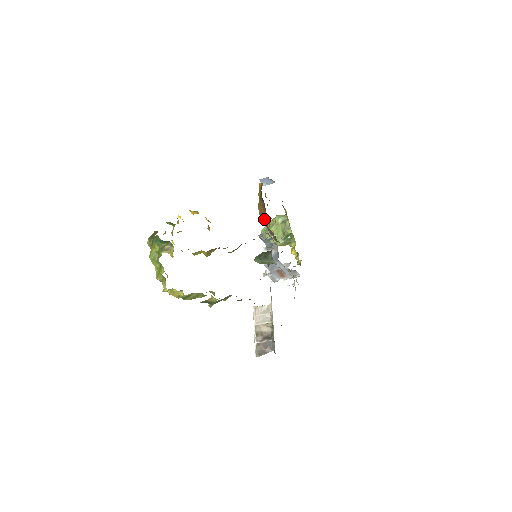
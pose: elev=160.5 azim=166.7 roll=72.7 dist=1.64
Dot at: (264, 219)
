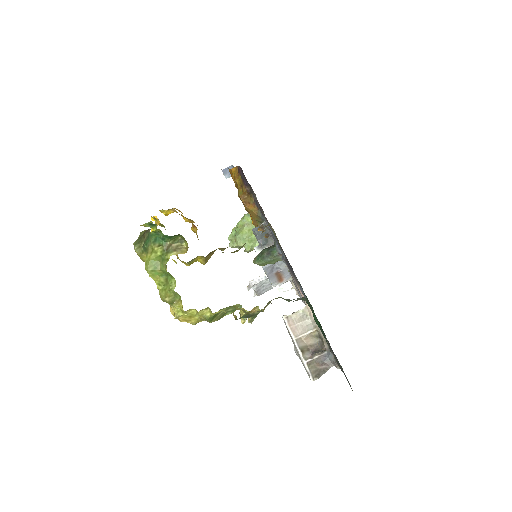
Dot at: (253, 208)
